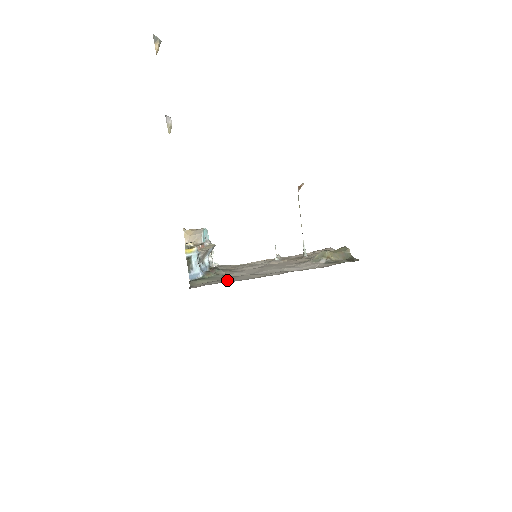
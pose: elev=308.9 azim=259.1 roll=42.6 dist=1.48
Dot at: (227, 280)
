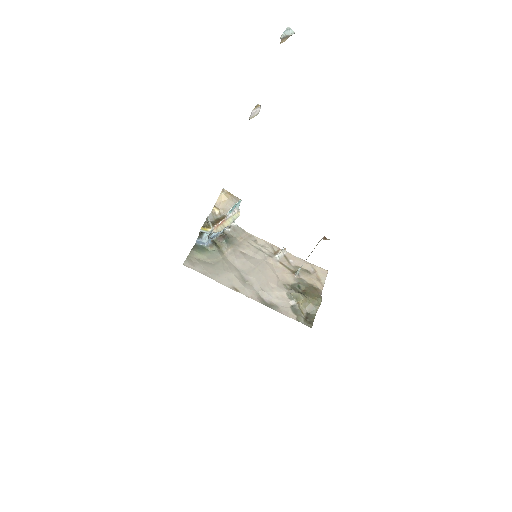
Dot at: (214, 273)
